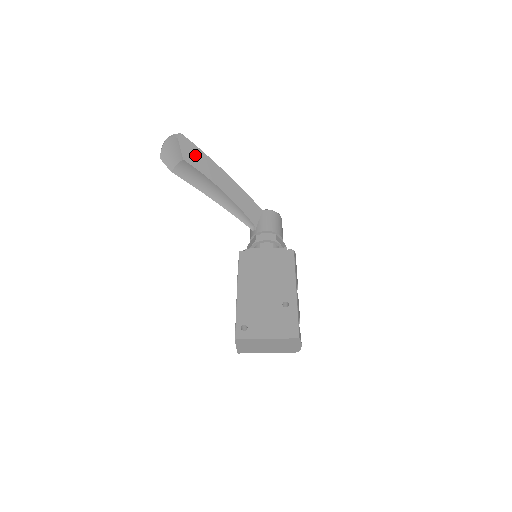
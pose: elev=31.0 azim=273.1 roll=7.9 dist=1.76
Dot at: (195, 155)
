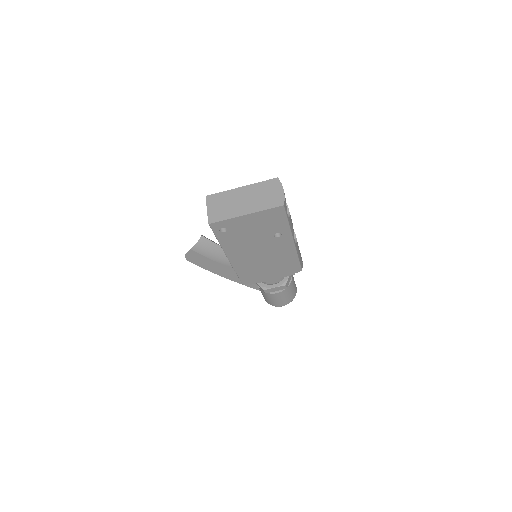
Dot at: occluded
